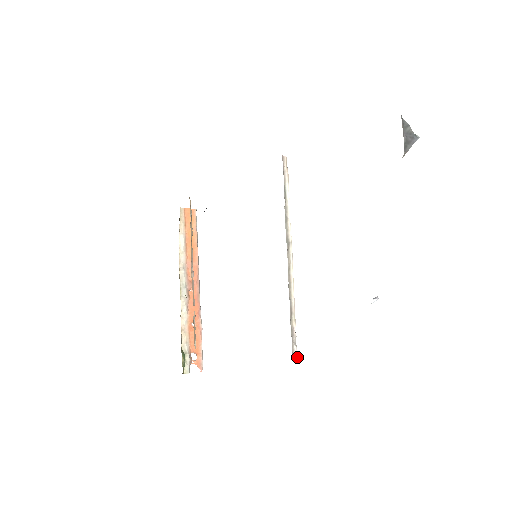
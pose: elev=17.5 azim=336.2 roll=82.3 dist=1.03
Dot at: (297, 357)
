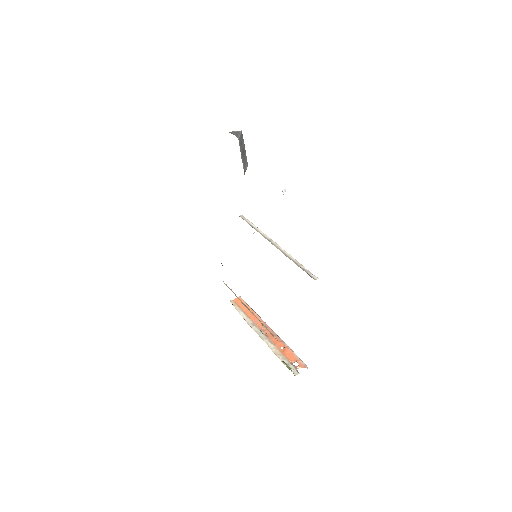
Dot at: (318, 278)
